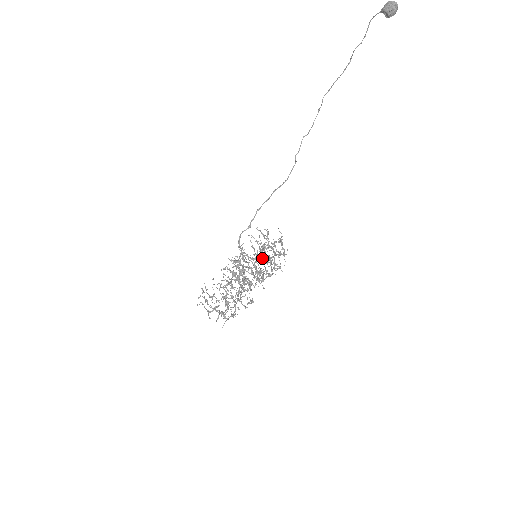
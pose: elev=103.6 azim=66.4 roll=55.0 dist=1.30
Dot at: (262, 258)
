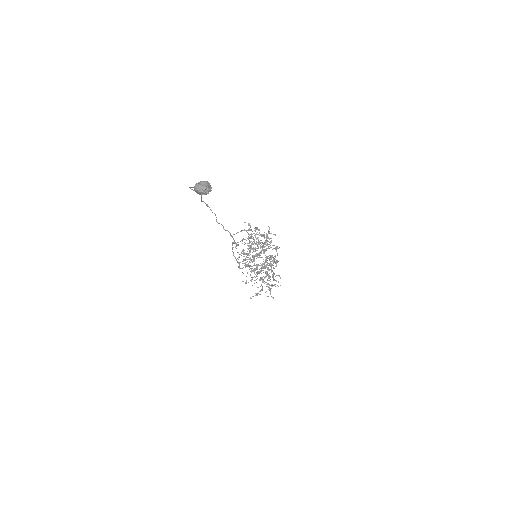
Dot at: (257, 244)
